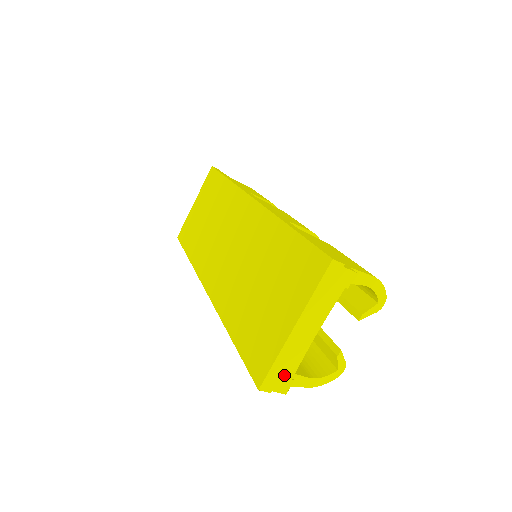
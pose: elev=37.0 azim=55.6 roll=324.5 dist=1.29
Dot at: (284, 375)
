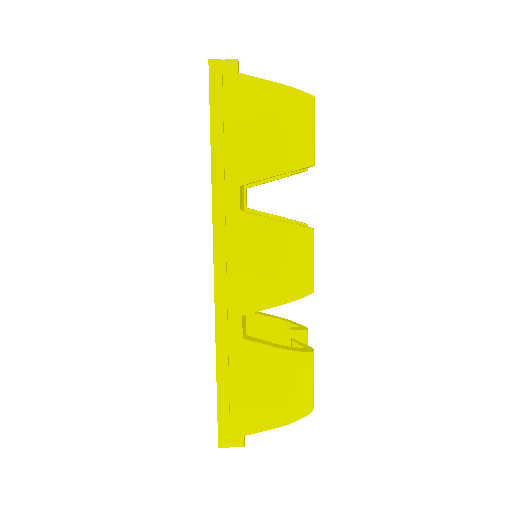
Dot at: occluded
